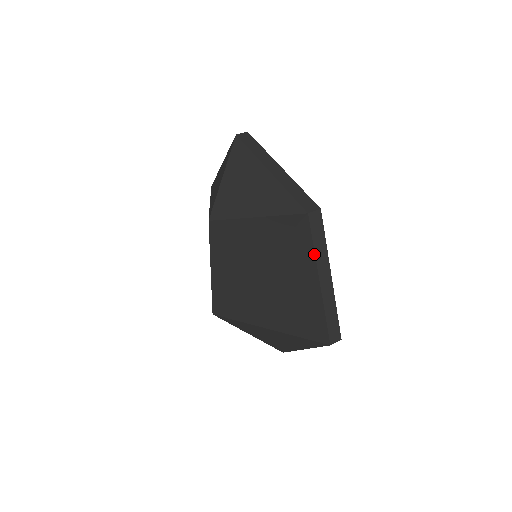
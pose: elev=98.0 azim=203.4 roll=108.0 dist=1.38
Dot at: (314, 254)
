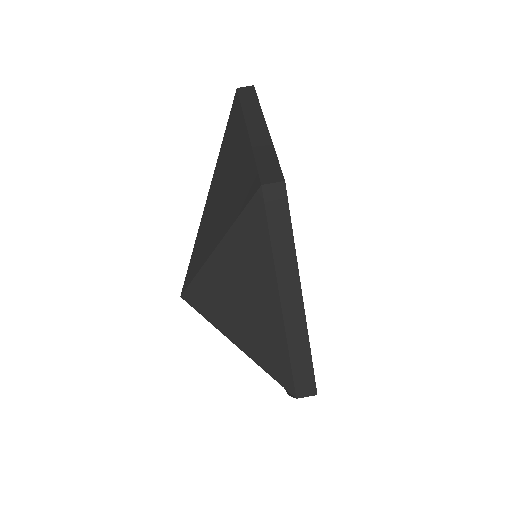
Dot at: occluded
